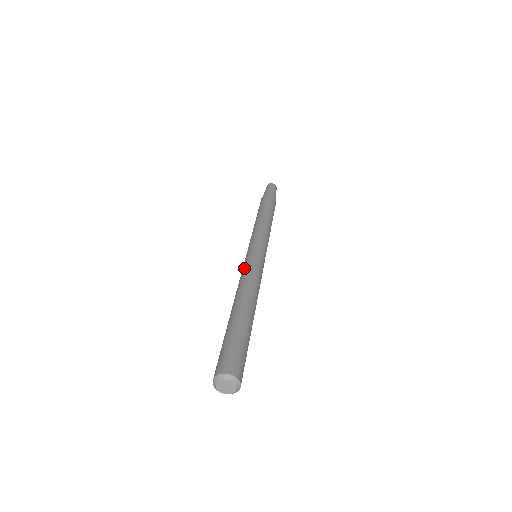
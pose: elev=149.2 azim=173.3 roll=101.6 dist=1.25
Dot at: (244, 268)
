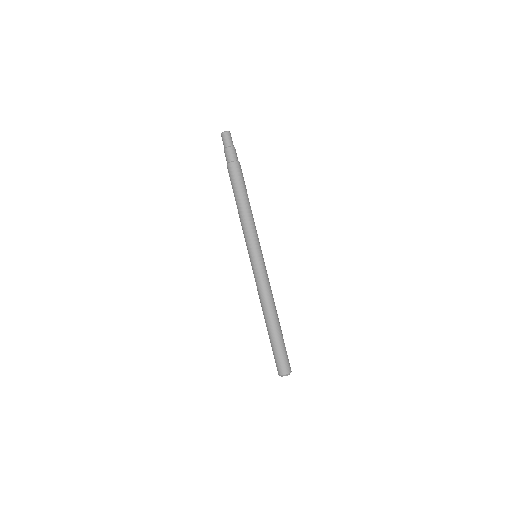
Dot at: (259, 281)
